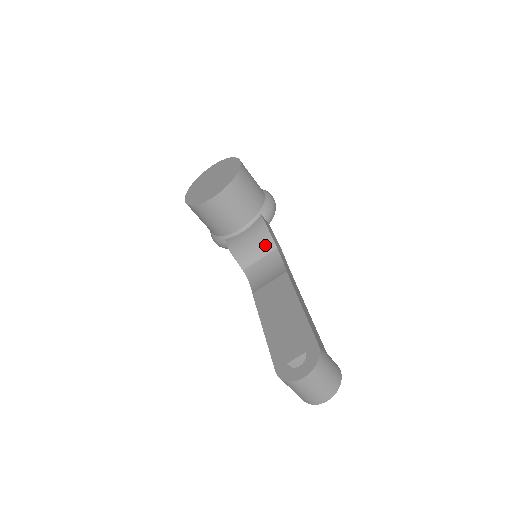
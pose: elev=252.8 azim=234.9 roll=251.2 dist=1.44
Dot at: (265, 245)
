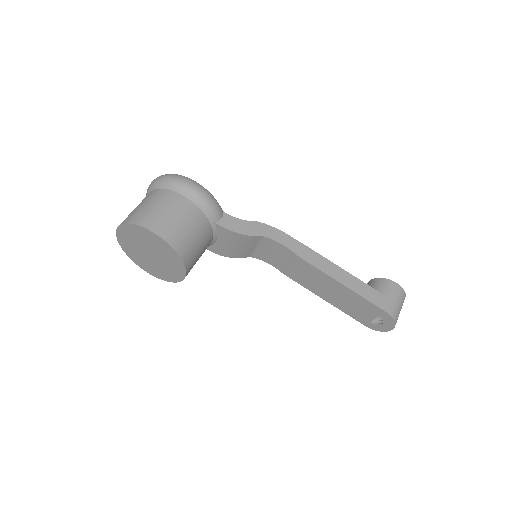
Dot at: (251, 242)
